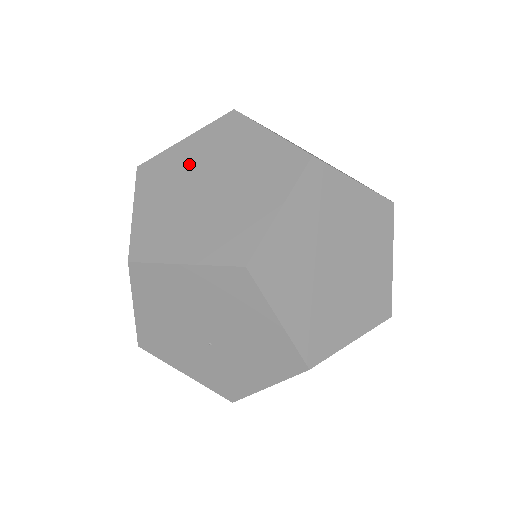
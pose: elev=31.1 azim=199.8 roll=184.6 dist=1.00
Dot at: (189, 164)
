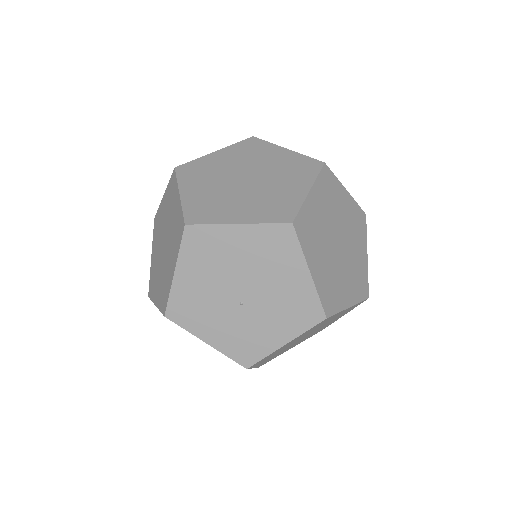
Dot at: (224, 166)
